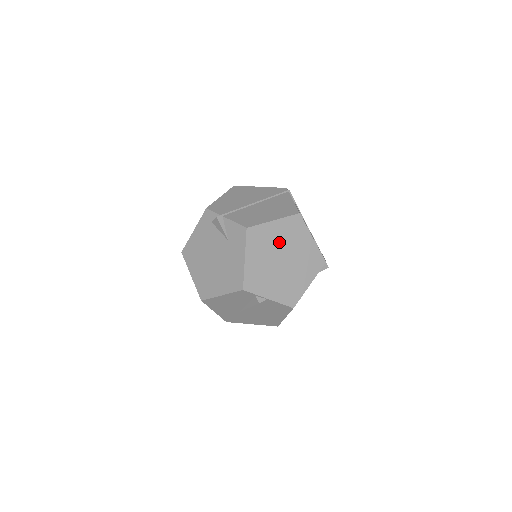
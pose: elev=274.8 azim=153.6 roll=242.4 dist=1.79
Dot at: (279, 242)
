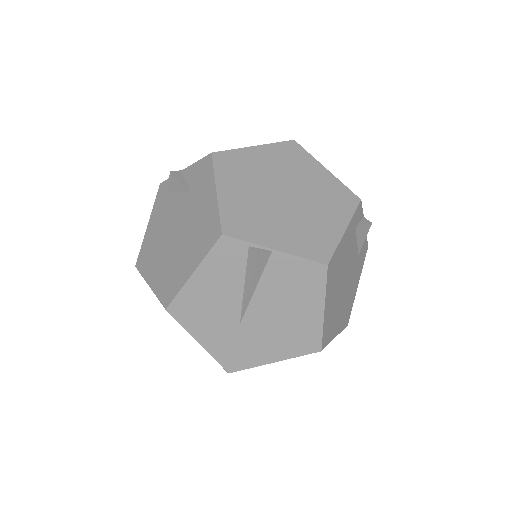
Dot at: (271, 172)
